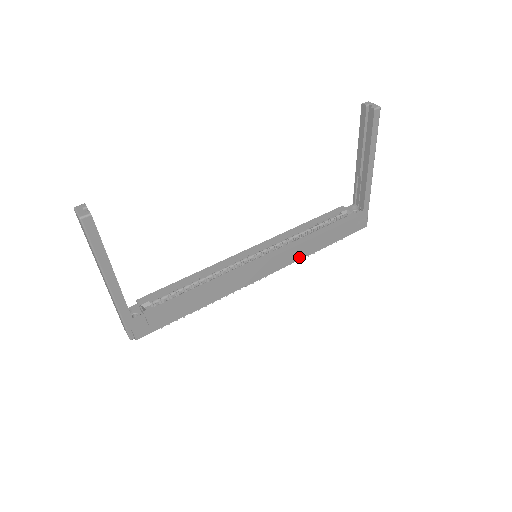
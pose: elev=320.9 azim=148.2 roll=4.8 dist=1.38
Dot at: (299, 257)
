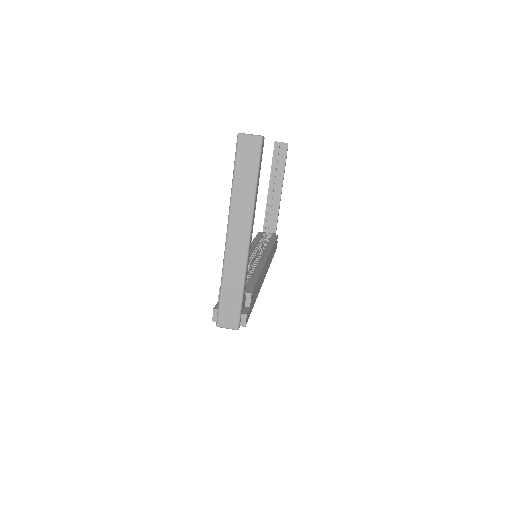
Dot at: (270, 262)
